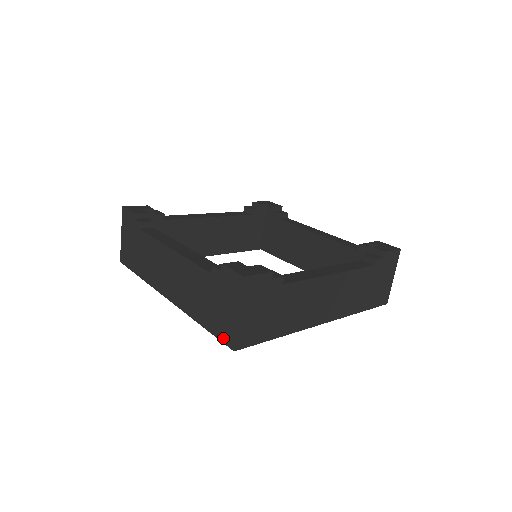
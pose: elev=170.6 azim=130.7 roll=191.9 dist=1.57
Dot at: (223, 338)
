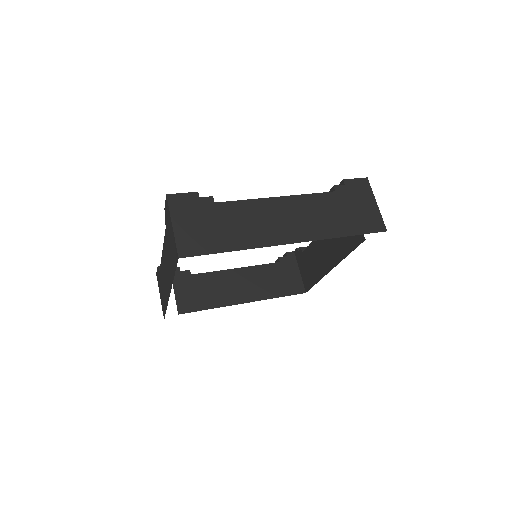
Dot at: (176, 260)
